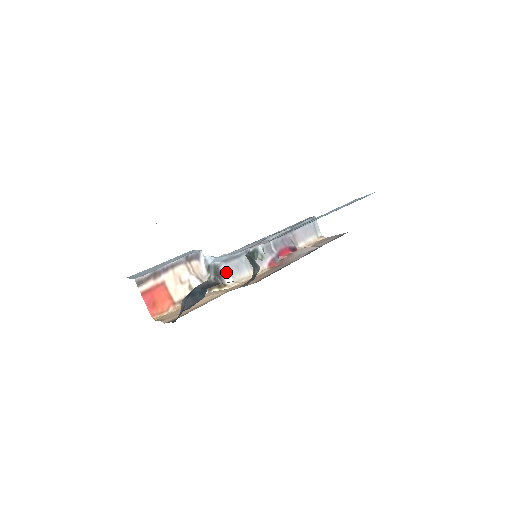
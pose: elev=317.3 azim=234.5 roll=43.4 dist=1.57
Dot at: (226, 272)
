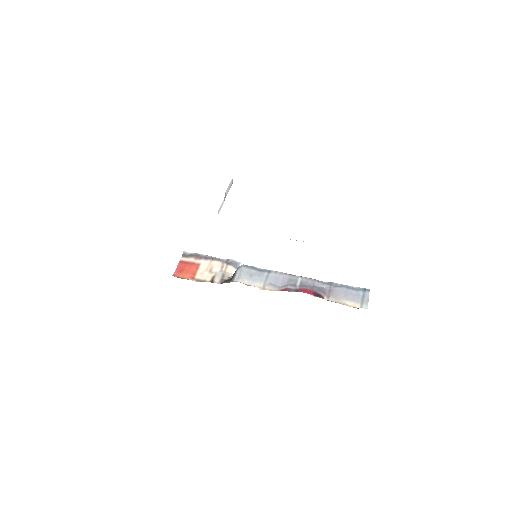
Dot at: (240, 273)
